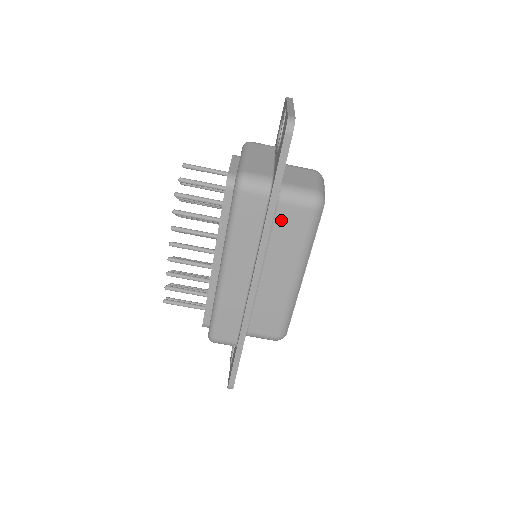
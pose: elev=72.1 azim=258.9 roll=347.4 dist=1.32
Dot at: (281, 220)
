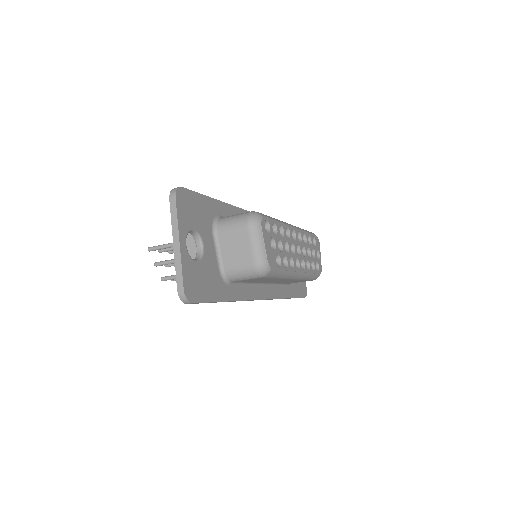
Dot at: (245, 281)
